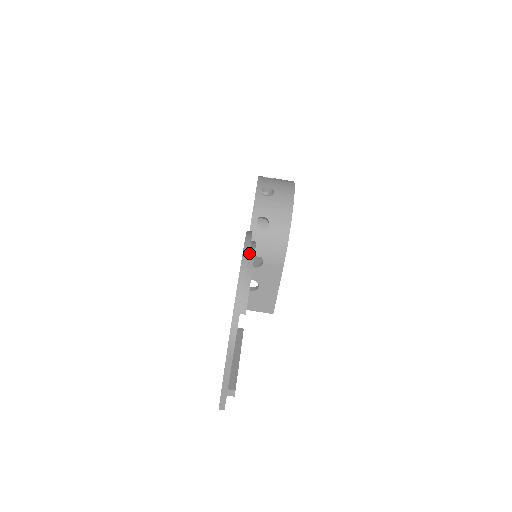
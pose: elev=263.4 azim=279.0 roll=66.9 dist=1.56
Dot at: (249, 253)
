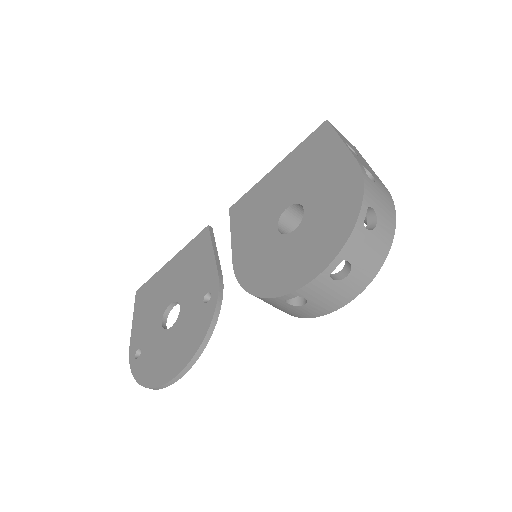
Dot at: occluded
